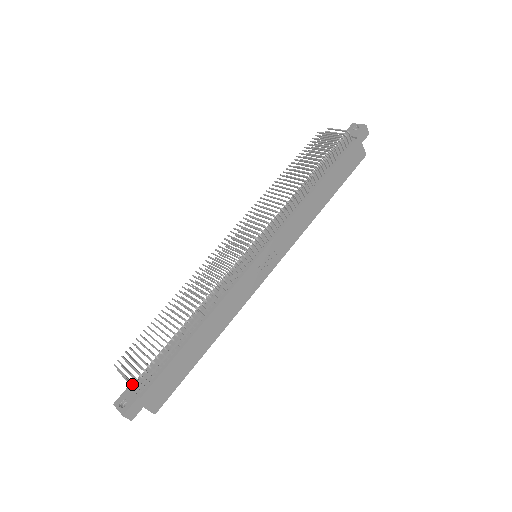
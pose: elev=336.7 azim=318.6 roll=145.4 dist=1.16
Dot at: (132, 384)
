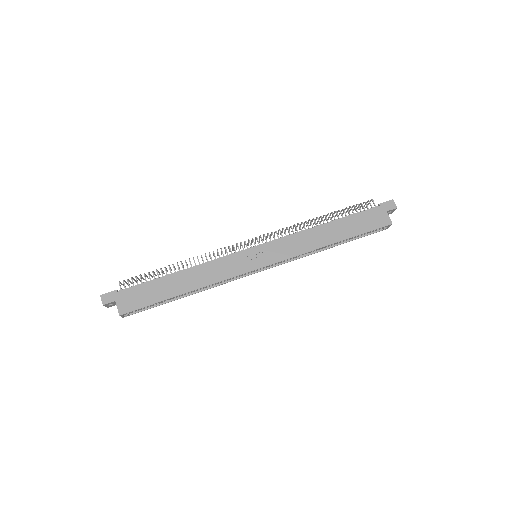
Dot at: (120, 282)
